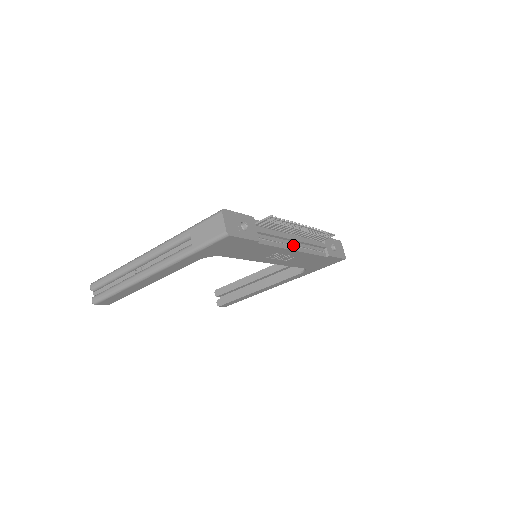
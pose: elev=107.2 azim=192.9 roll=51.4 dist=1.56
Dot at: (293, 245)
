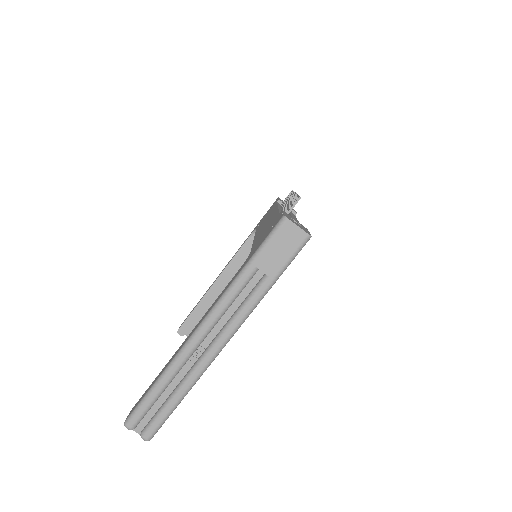
Dot at: occluded
